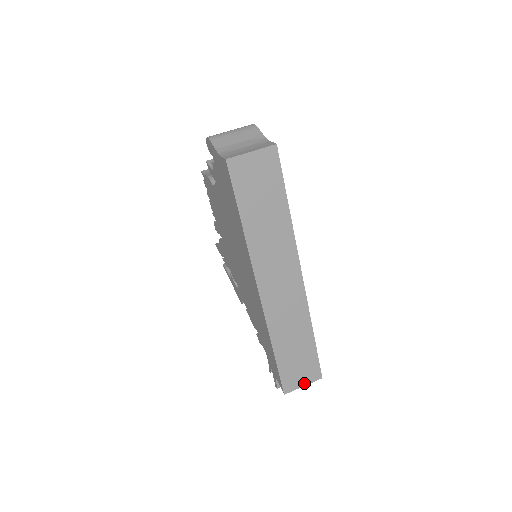
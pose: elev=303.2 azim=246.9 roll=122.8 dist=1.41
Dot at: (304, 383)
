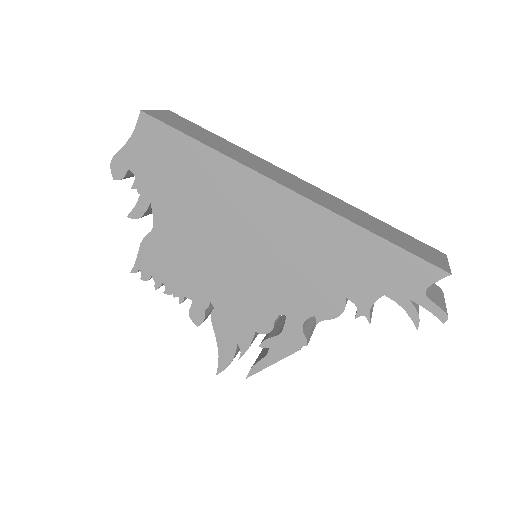
Dot at: (444, 261)
